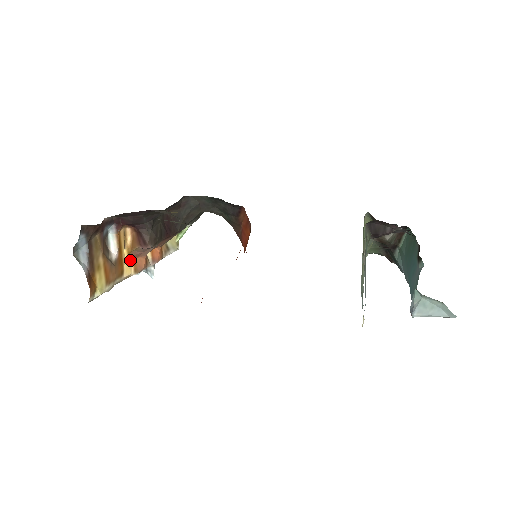
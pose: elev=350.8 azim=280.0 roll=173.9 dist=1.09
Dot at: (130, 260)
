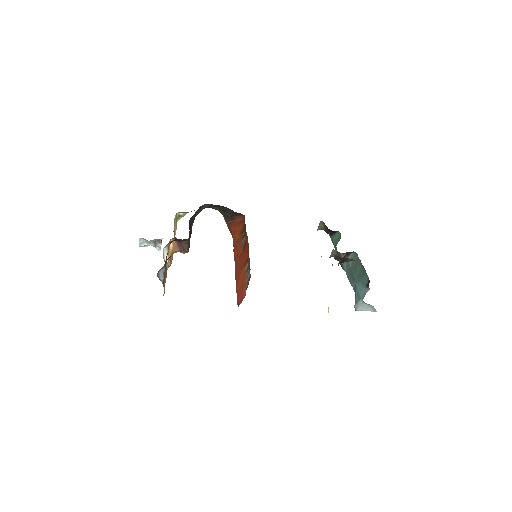
Dot at: occluded
